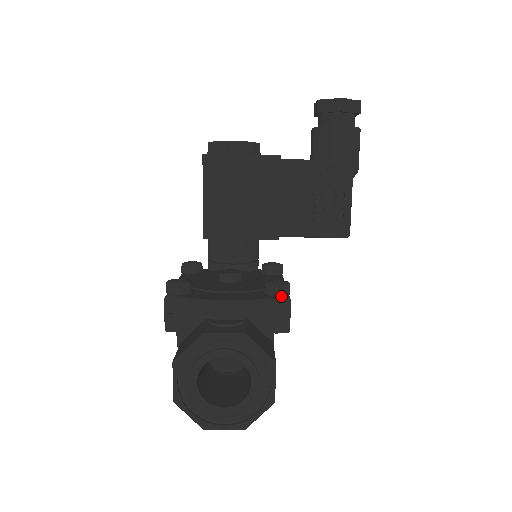
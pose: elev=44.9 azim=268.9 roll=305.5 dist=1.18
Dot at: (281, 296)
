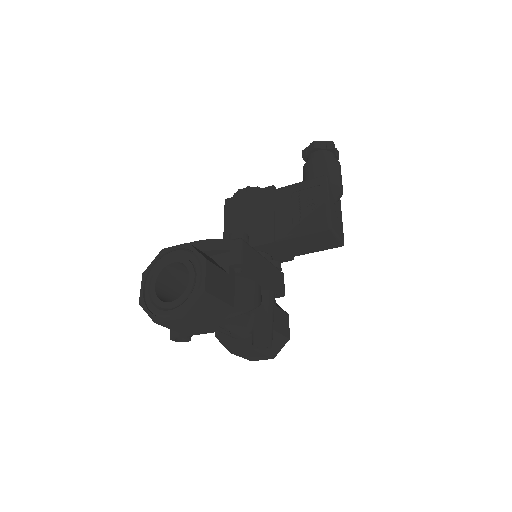
Dot at: (236, 239)
